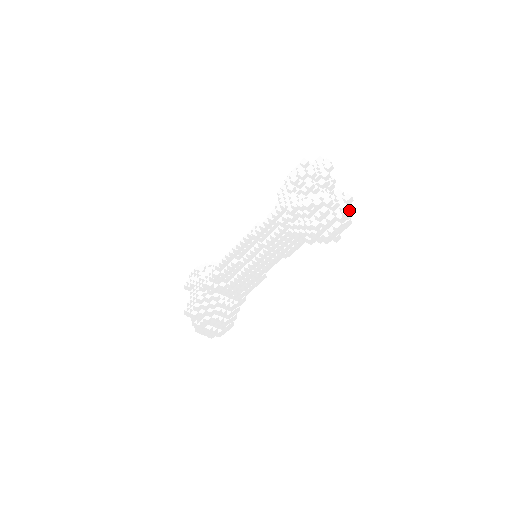
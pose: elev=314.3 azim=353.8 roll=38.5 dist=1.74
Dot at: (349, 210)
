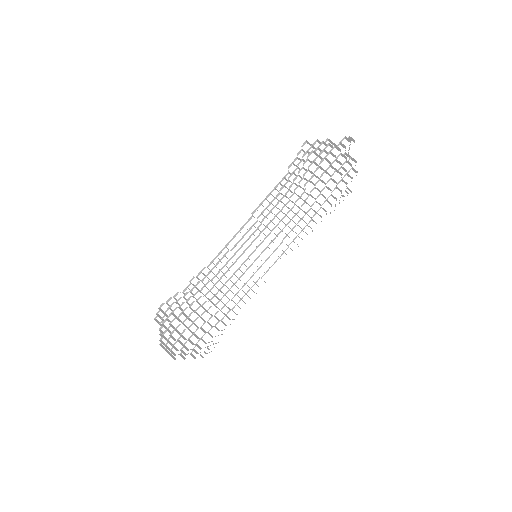
Dot at: (349, 144)
